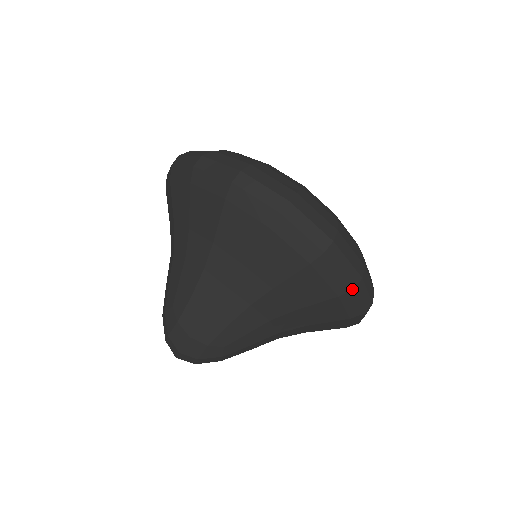
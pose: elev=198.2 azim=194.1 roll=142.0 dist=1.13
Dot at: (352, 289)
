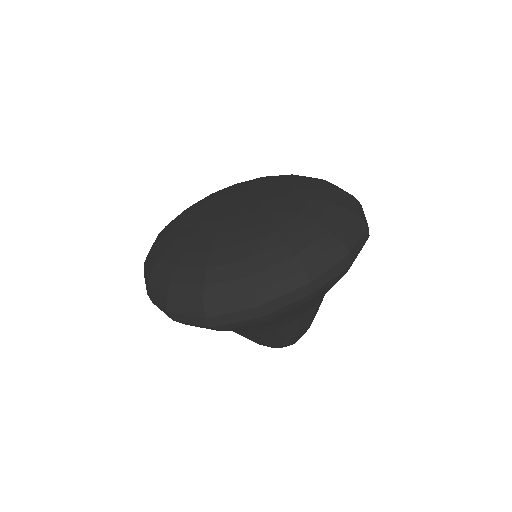
Dot at: (313, 294)
